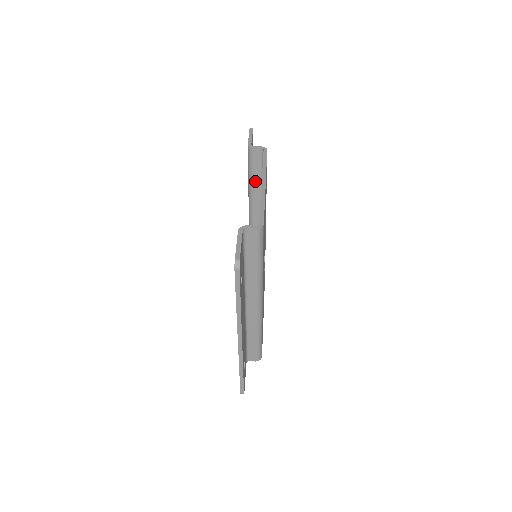
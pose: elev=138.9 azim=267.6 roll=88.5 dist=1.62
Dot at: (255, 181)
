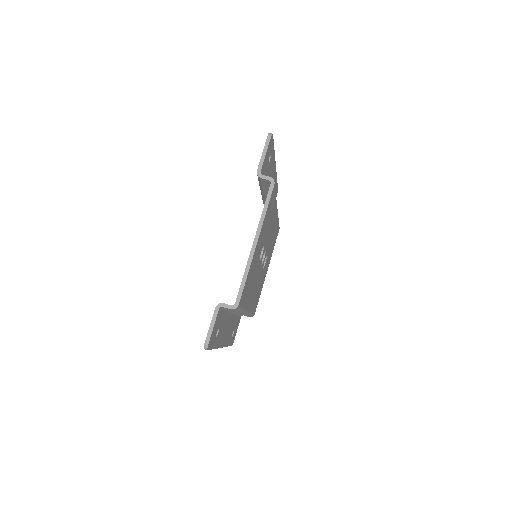
Dot at: (265, 191)
